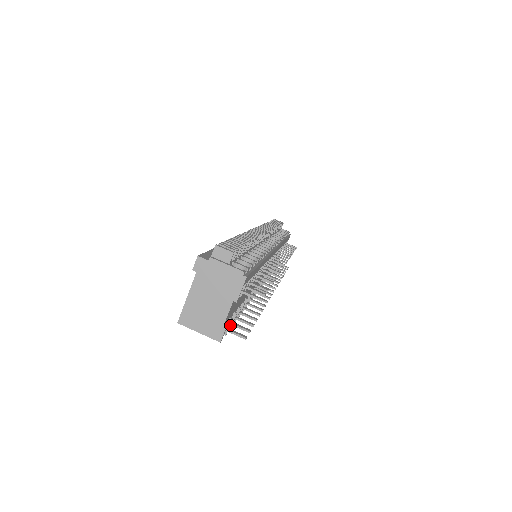
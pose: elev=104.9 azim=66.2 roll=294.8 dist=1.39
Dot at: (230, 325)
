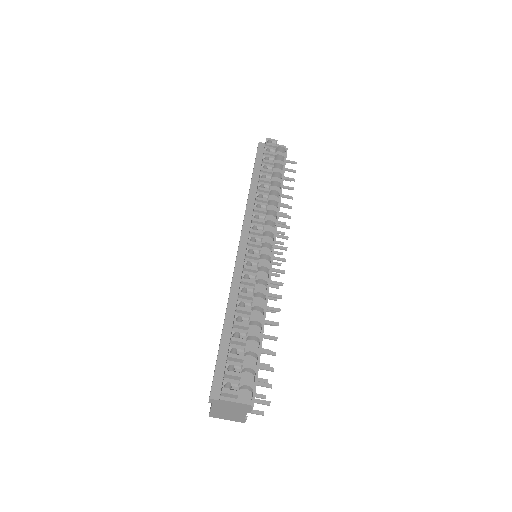
Dot at: occluded
